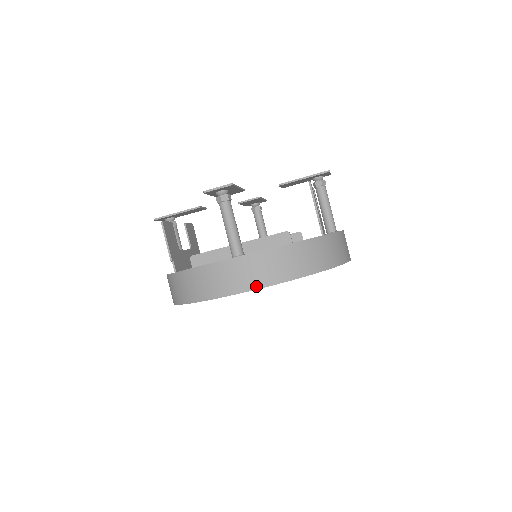
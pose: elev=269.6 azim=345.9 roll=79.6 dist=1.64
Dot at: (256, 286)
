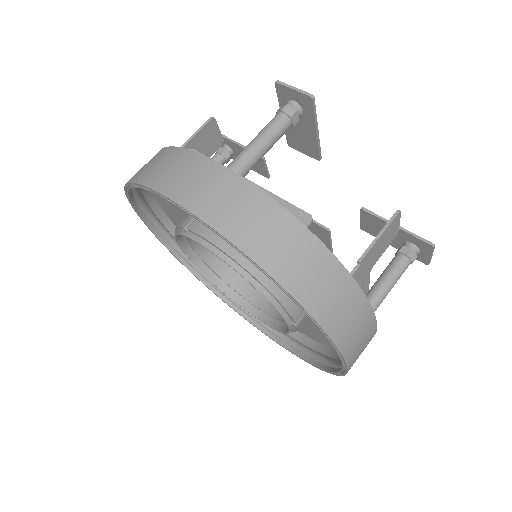
Dot at: (203, 214)
